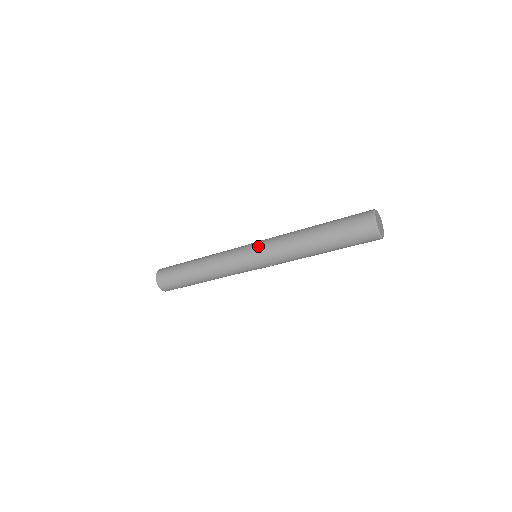
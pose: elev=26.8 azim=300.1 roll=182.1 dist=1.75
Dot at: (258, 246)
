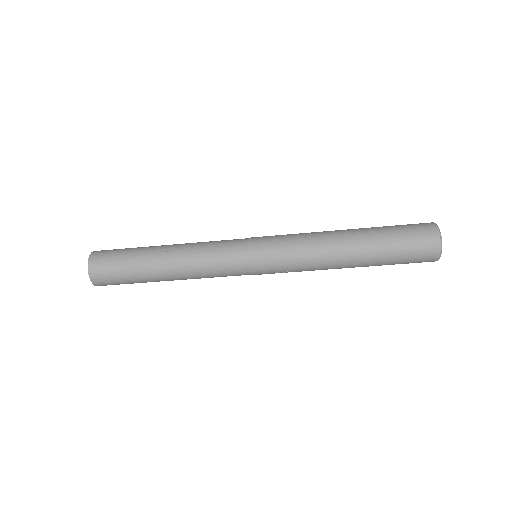
Dot at: (269, 250)
